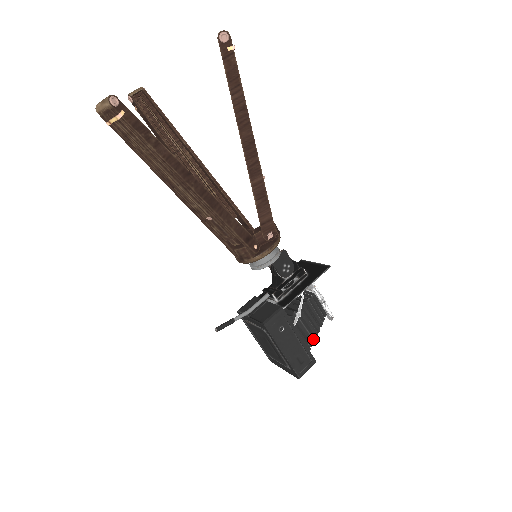
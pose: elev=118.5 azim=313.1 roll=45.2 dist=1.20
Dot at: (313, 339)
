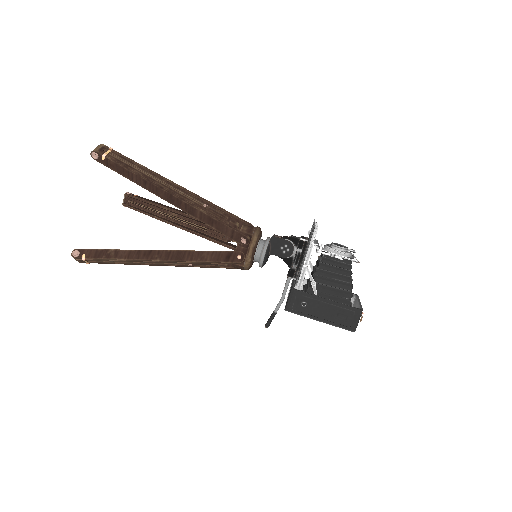
Dot at: (348, 291)
